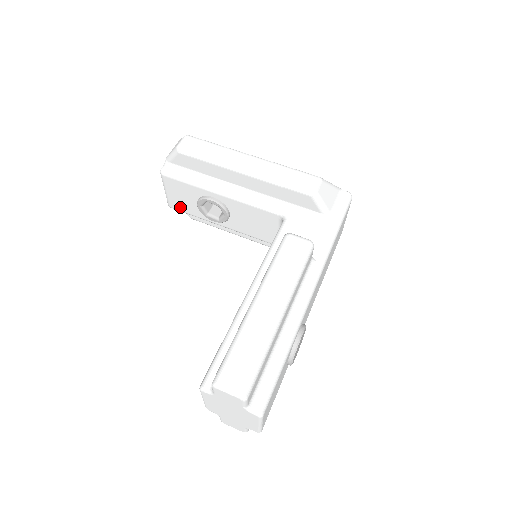
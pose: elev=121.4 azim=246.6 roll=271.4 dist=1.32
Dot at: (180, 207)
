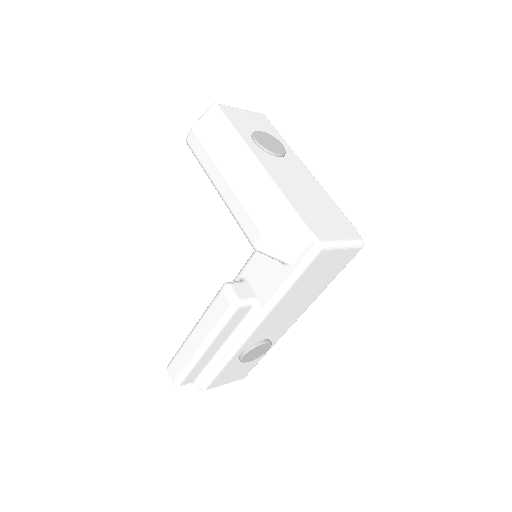
Dot at: occluded
